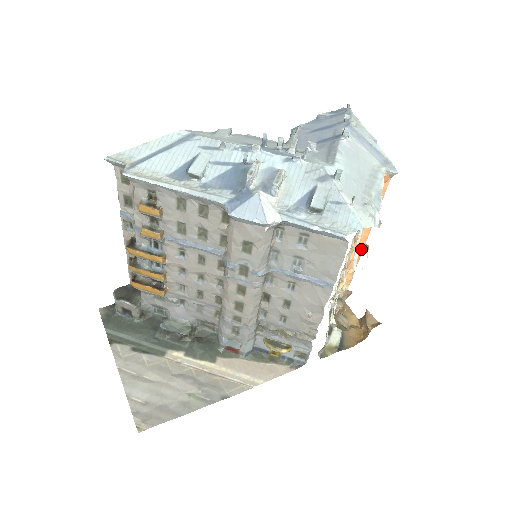
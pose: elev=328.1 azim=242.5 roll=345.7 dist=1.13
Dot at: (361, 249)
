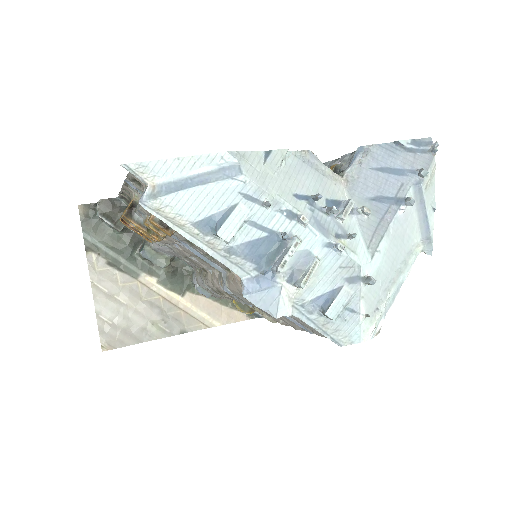
Dot at: occluded
